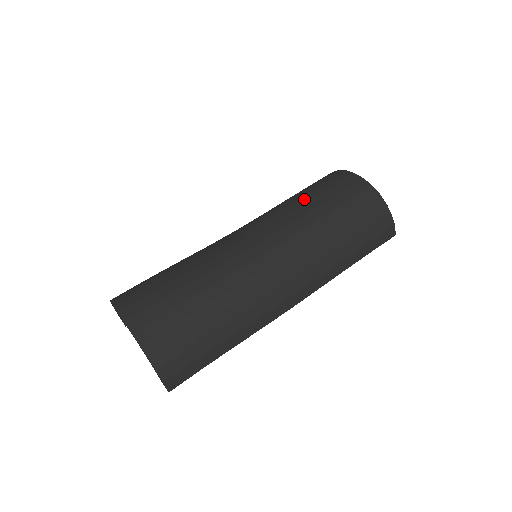
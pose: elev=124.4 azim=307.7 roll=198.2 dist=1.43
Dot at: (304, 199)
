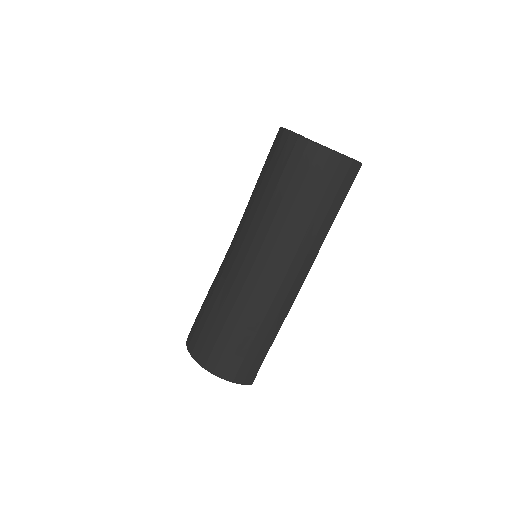
Dot at: (261, 190)
